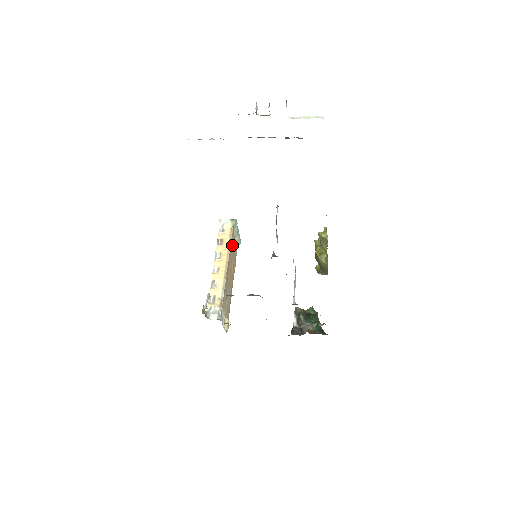
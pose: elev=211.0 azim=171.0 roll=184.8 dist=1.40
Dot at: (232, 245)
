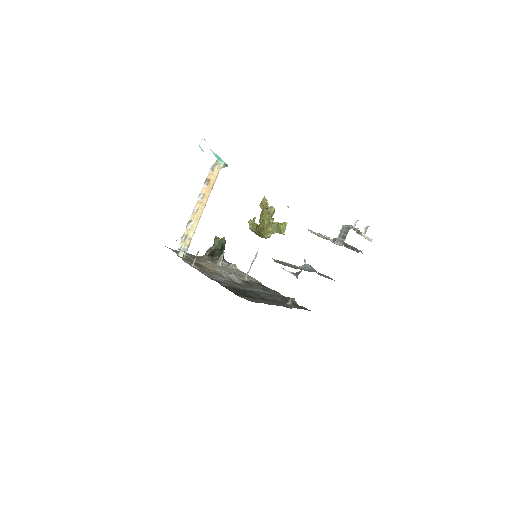
Dot at: occluded
